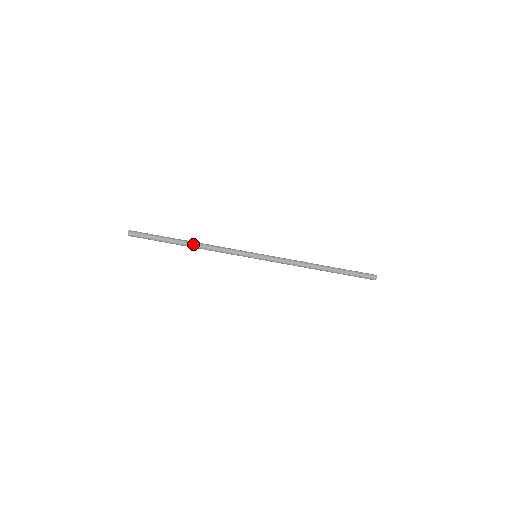
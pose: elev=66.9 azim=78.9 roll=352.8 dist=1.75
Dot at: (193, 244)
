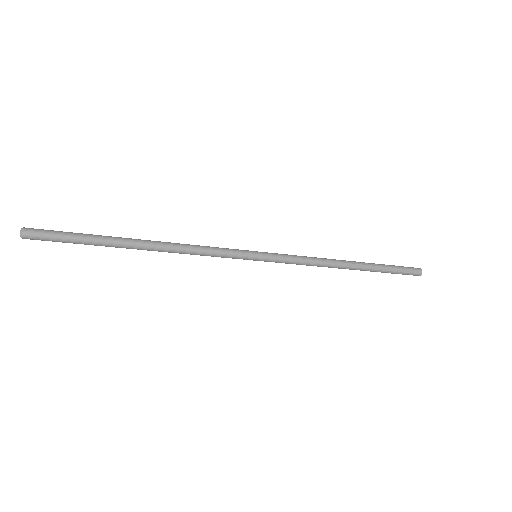
Dot at: occluded
